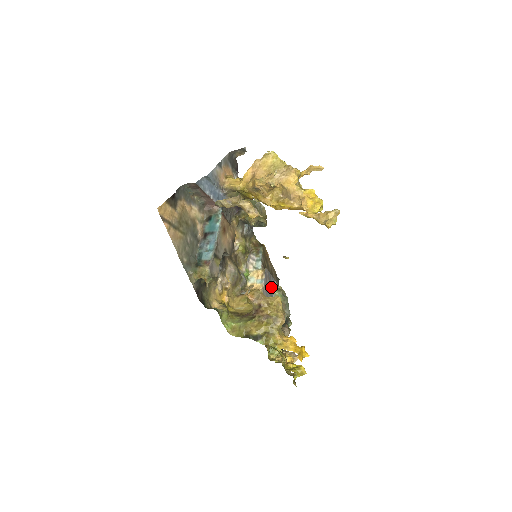
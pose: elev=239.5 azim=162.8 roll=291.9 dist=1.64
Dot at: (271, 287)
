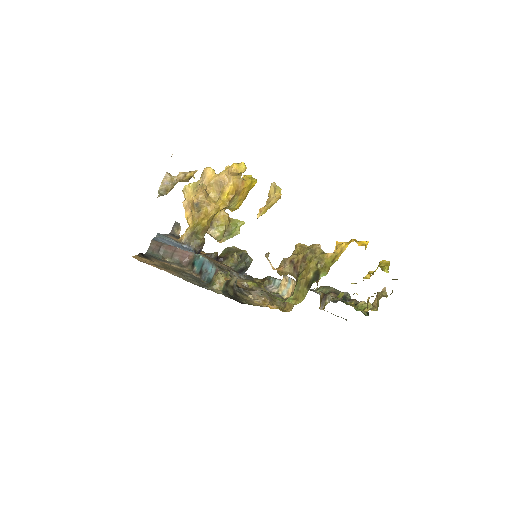
Dot at: occluded
